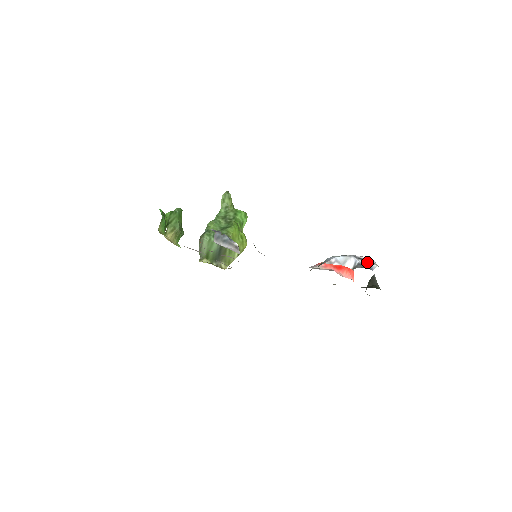
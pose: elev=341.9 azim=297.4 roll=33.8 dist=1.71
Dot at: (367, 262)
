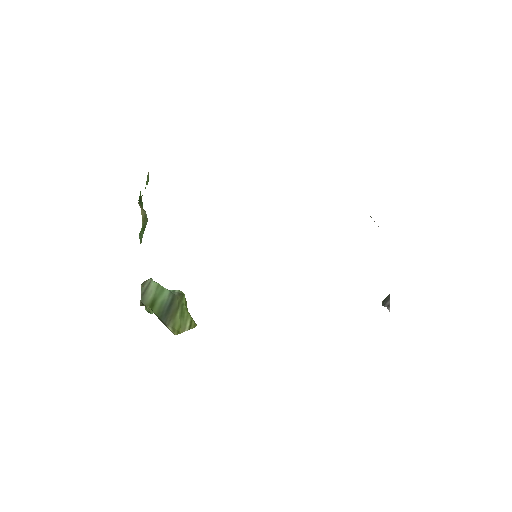
Dot at: occluded
